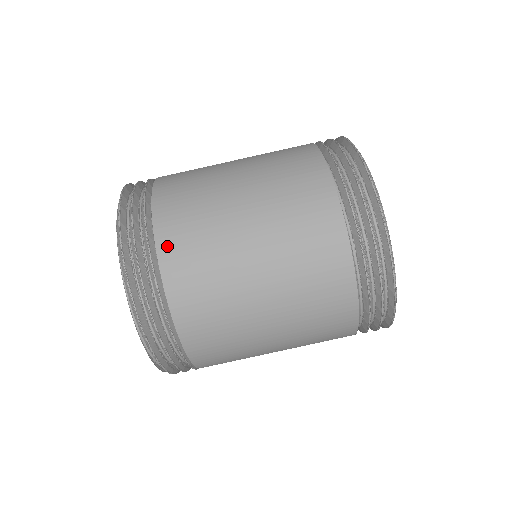
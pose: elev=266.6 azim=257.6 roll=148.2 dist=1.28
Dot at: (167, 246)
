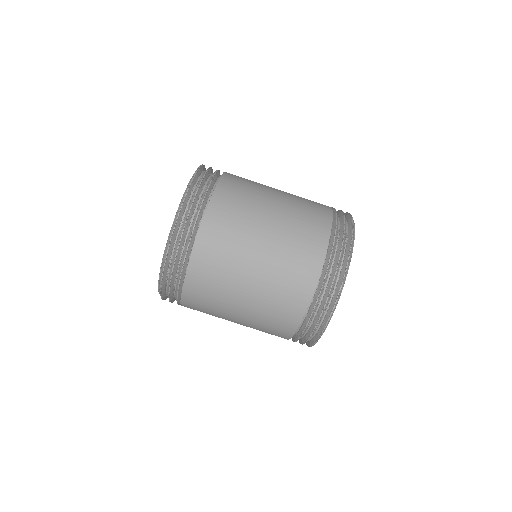
Dot at: (191, 283)
